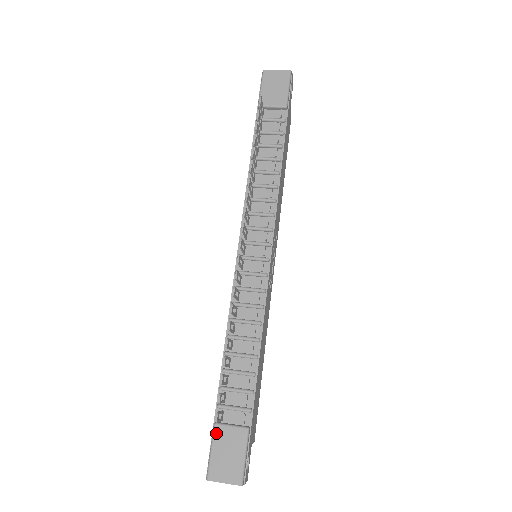
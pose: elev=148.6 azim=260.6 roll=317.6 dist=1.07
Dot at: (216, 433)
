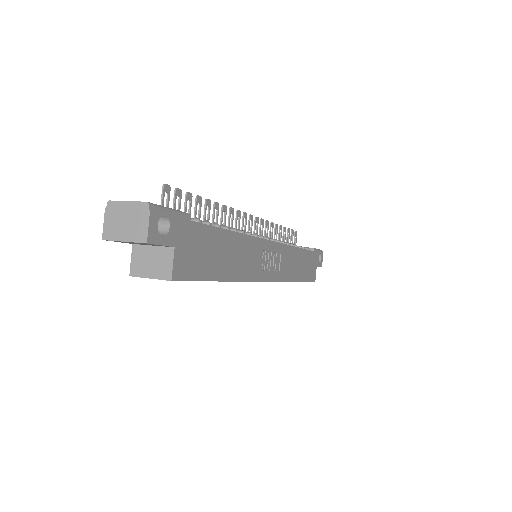
Dot at: occluded
